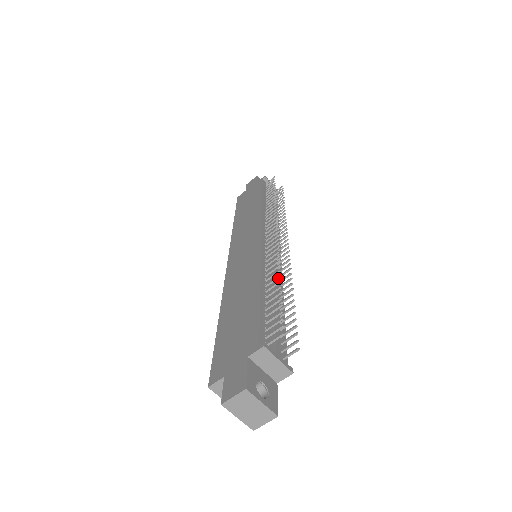
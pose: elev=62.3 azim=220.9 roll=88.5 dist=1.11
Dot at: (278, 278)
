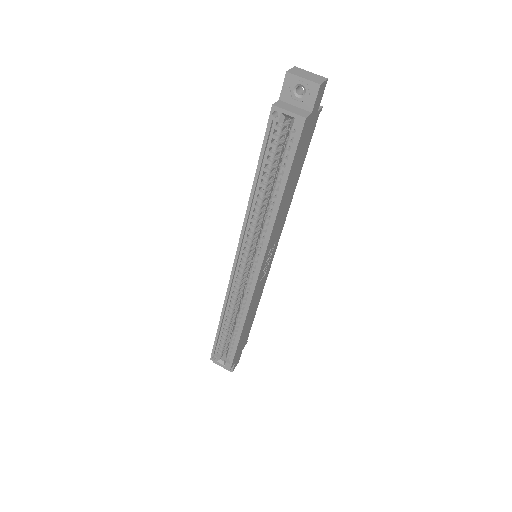
Dot at: occluded
